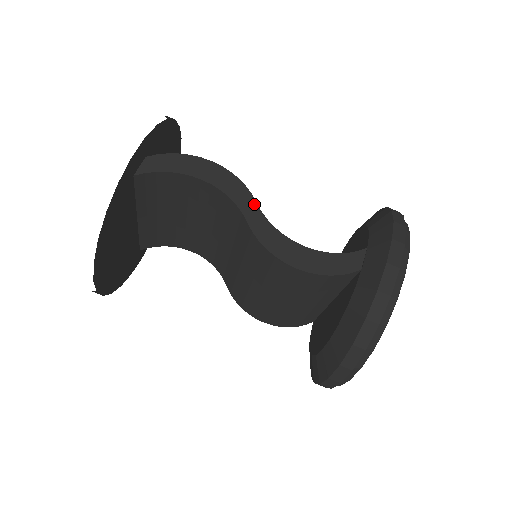
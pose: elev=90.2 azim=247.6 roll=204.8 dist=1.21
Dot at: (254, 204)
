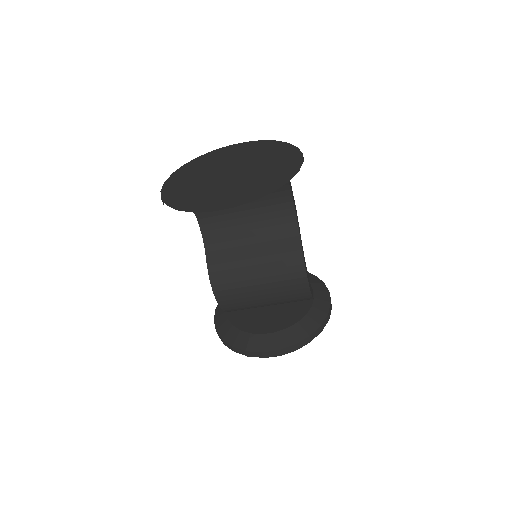
Dot at: (300, 234)
